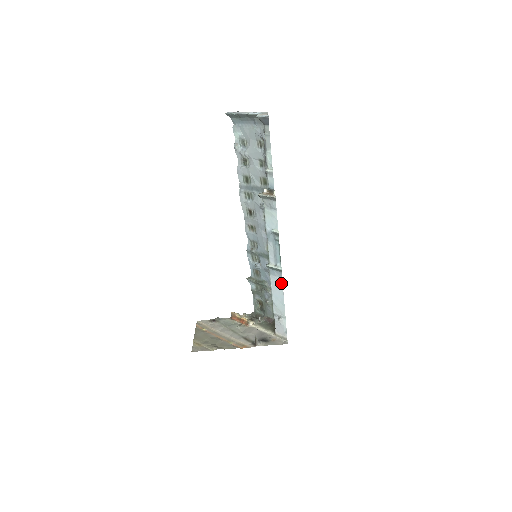
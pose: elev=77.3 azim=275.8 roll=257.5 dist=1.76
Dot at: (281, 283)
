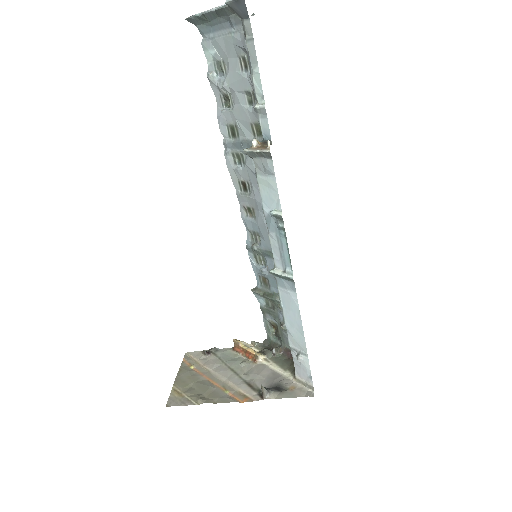
Dot at: (295, 300)
